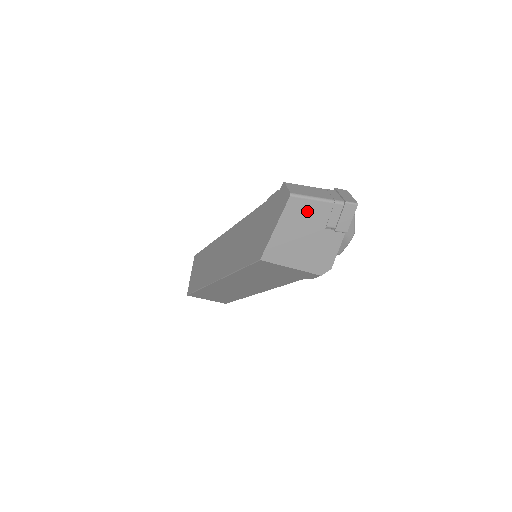
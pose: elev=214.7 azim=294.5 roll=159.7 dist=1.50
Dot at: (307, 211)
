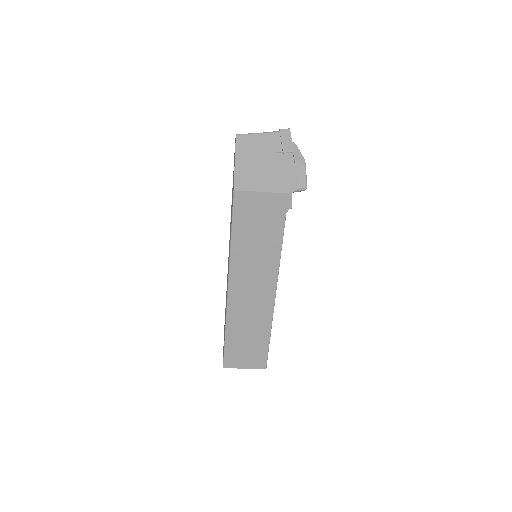
Dot at: (254, 143)
